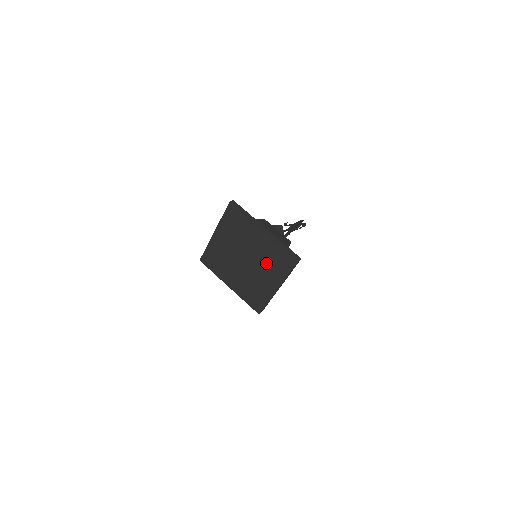
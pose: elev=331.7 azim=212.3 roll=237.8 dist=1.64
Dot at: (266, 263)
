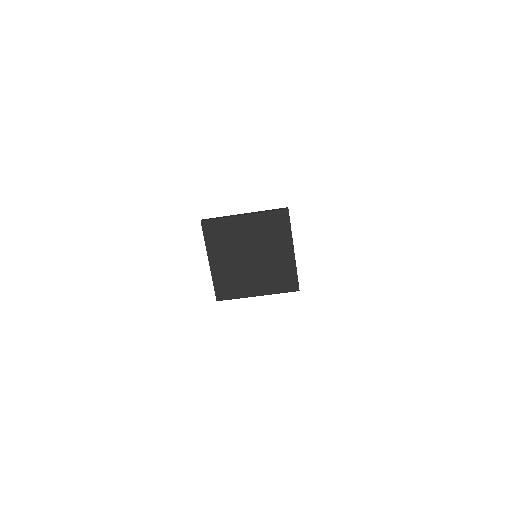
Dot at: (270, 272)
